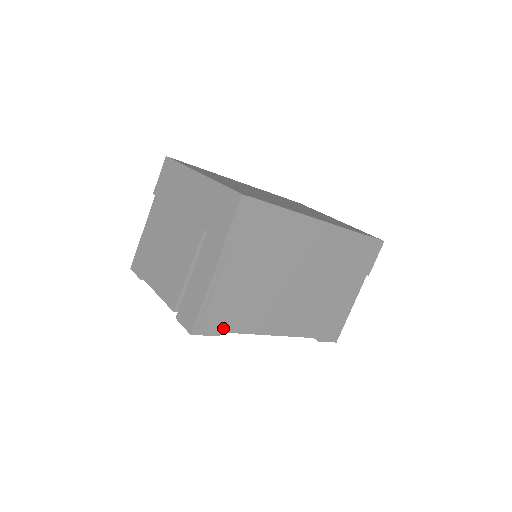
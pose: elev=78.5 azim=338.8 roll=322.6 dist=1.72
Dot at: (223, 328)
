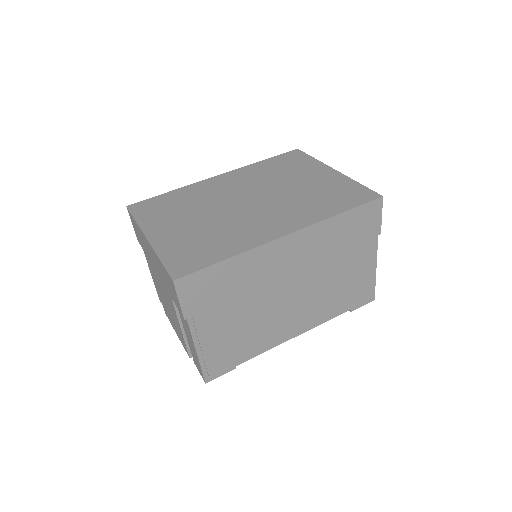
Dot at: (234, 364)
